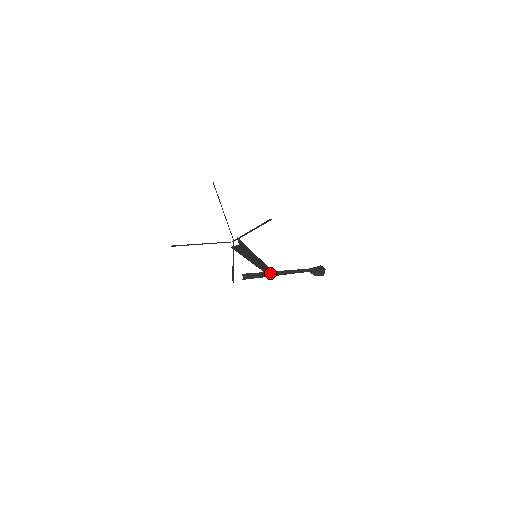
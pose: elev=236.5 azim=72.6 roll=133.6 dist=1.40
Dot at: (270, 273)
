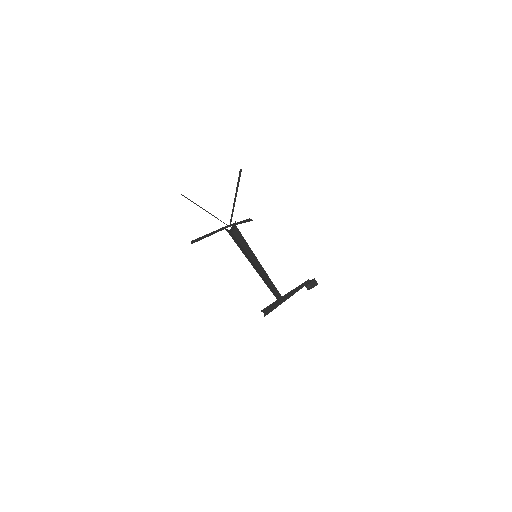
Dot at: (279, 295)
